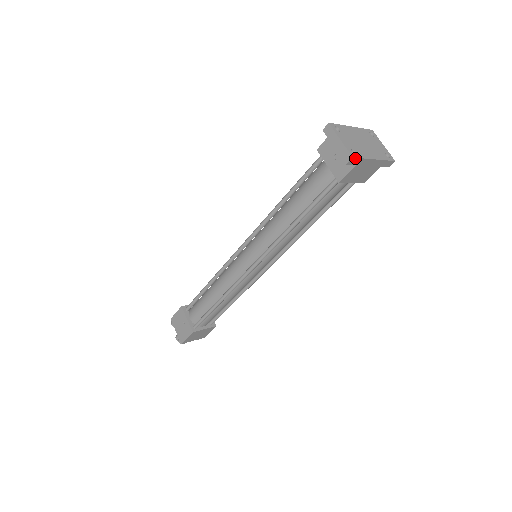
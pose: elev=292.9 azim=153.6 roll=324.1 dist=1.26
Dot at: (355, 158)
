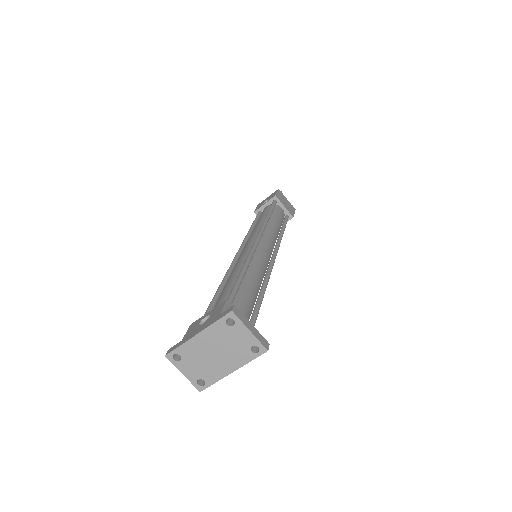
Dot at: (204, 389)
